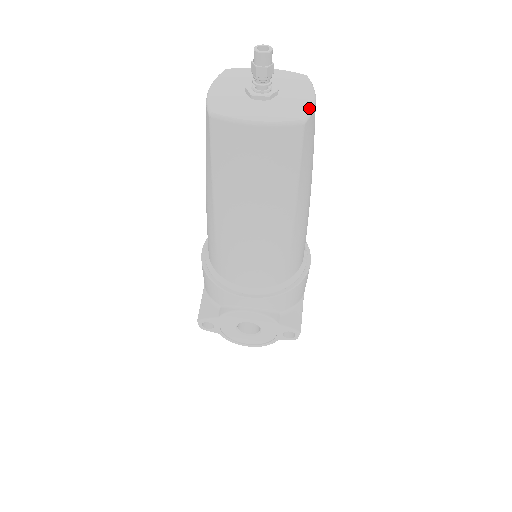
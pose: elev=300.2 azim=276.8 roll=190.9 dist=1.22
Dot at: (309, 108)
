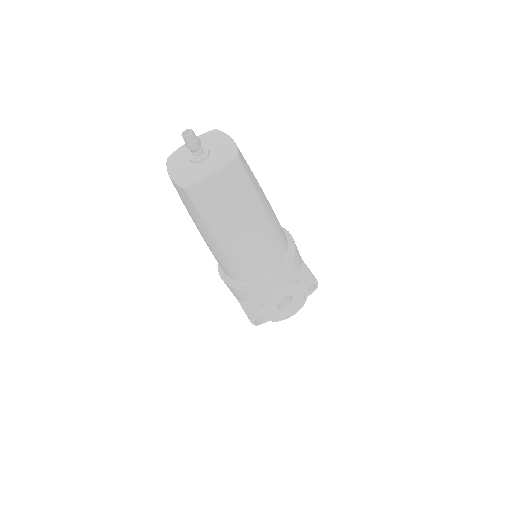
Dot at: (233, 146)
